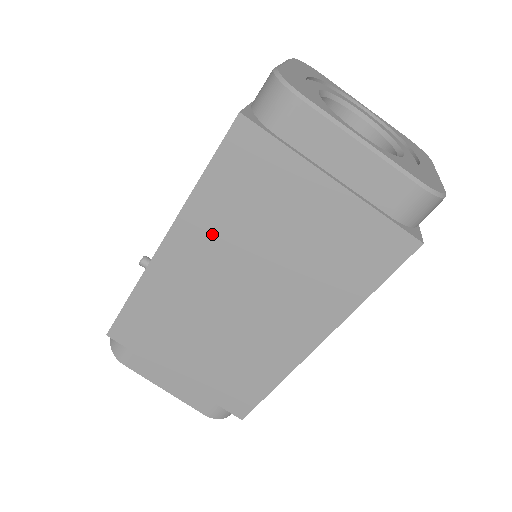
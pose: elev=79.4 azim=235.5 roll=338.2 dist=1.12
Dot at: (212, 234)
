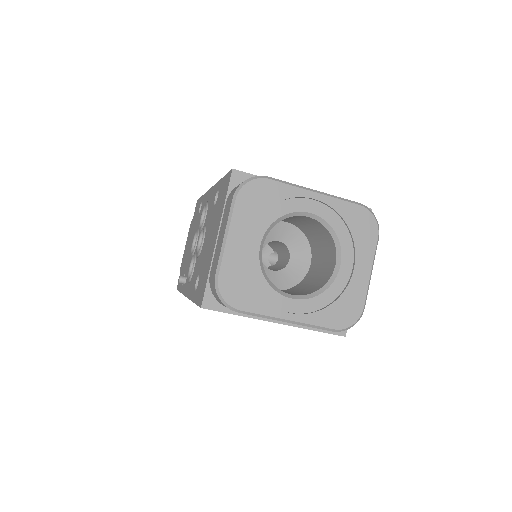
Dot at: occluded
